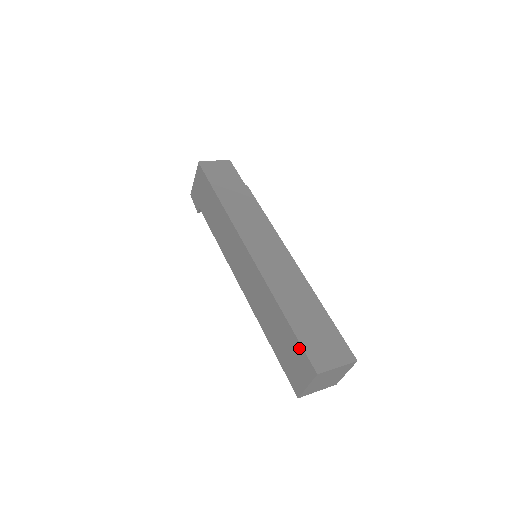
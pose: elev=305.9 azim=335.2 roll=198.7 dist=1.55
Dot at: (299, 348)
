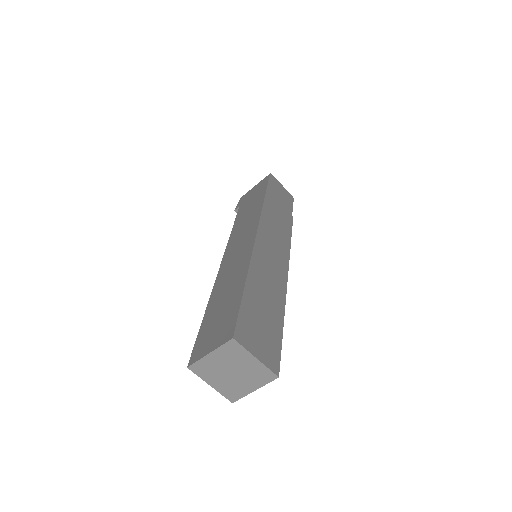
Dot at: (235, 313)
